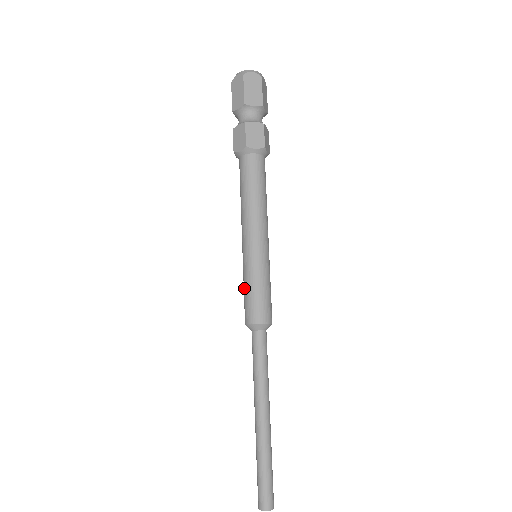
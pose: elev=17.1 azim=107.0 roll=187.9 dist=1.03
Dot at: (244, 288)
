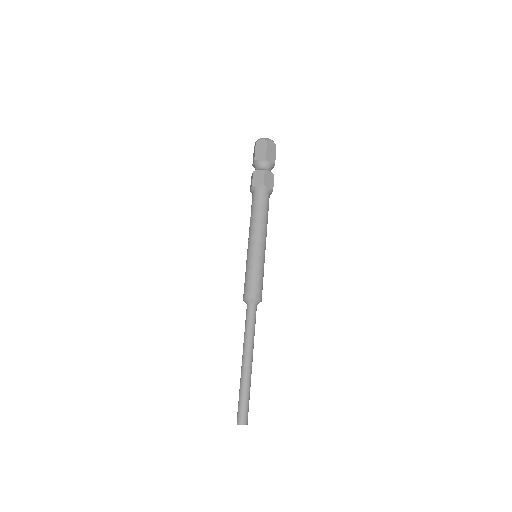
Dot at: (248, 274)
